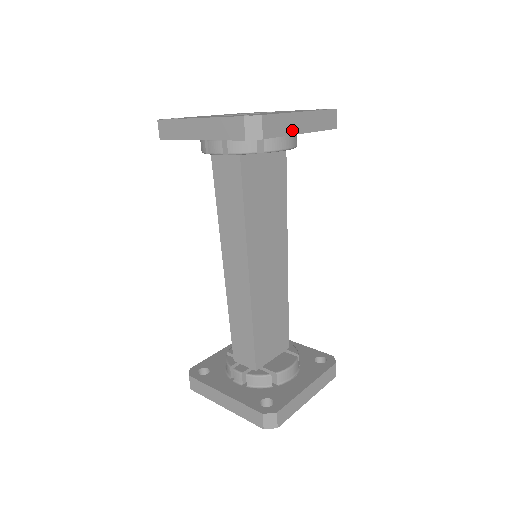
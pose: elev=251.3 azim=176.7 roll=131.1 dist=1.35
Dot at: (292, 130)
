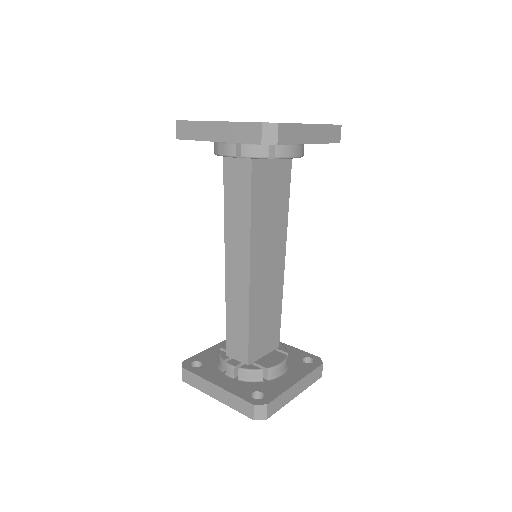
Dot at: (303, 140)
